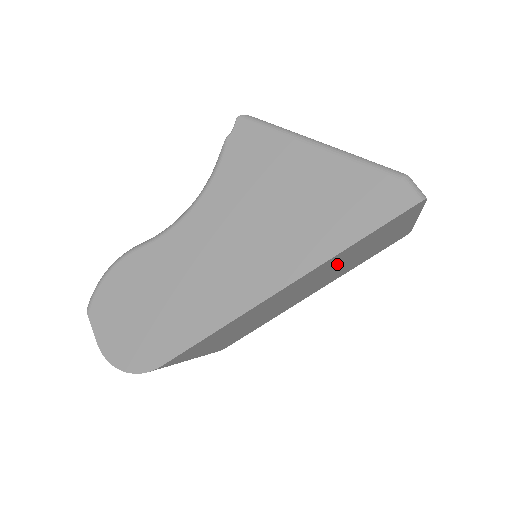
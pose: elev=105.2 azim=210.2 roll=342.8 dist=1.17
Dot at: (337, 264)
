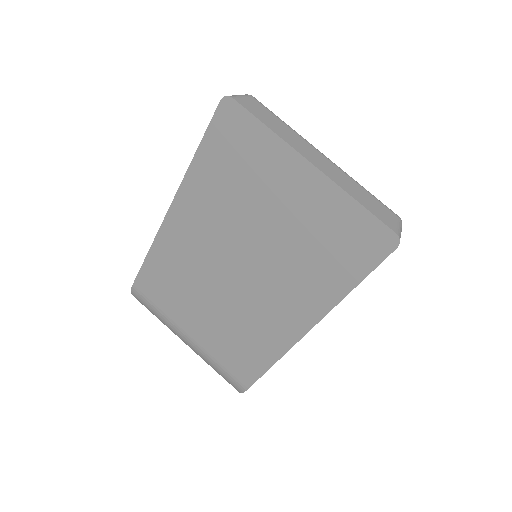
Dot at: (232, 215)
